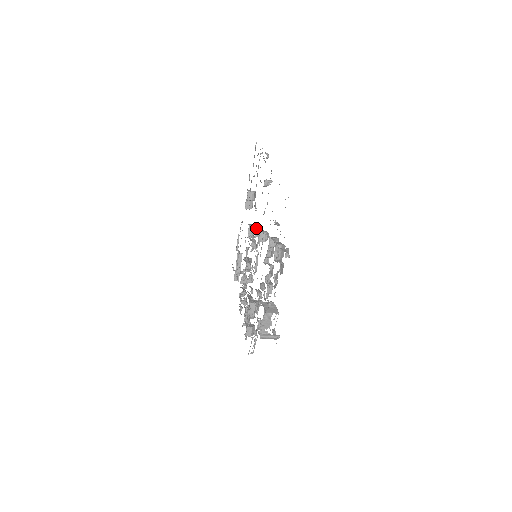
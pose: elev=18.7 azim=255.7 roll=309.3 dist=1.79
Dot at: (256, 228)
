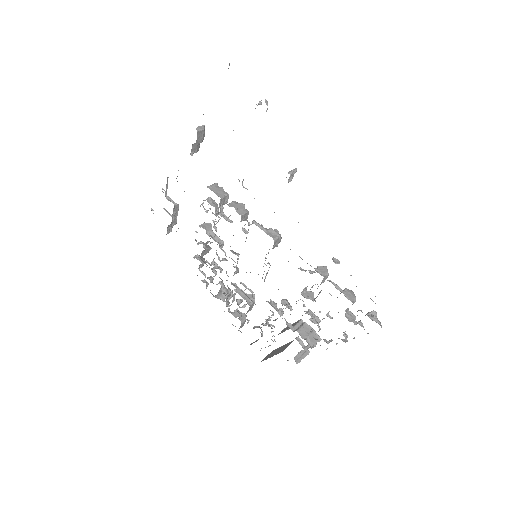
Dot at: (256, 224)
